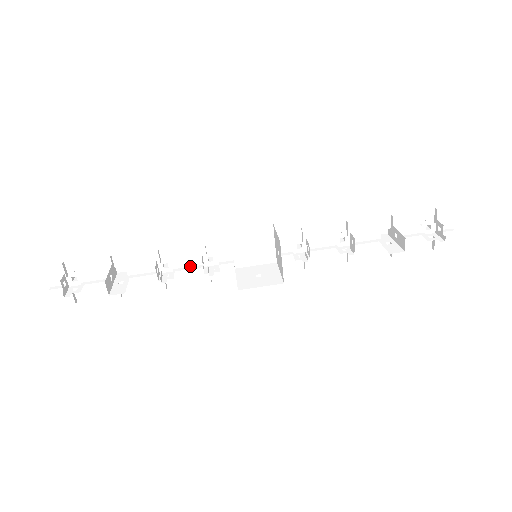
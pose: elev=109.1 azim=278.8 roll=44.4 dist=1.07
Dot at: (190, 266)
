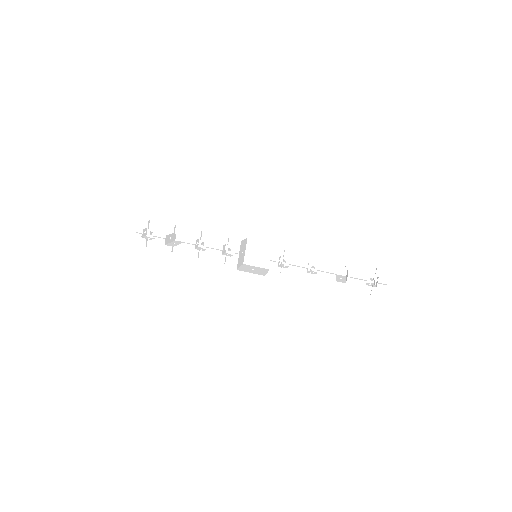
Dot at: (216, 248)
